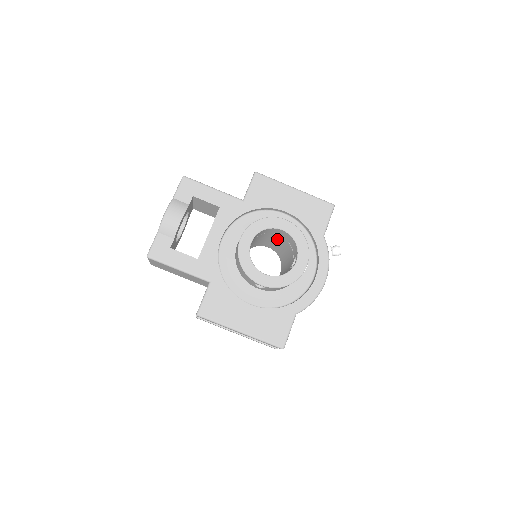
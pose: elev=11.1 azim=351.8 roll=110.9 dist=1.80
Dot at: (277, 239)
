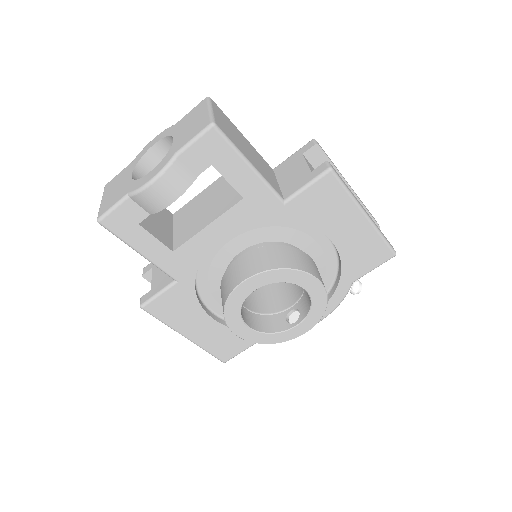
Dot at: occluded
